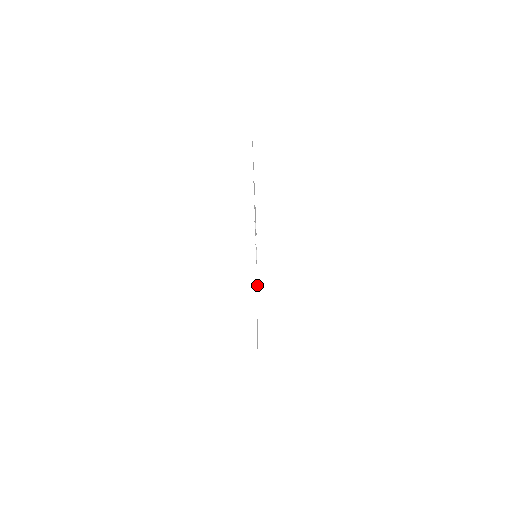
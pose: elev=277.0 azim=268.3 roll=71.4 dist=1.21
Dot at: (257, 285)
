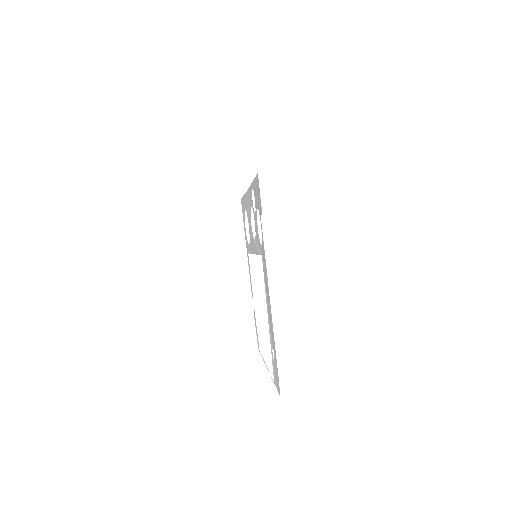
Dot at: (259, 243)
